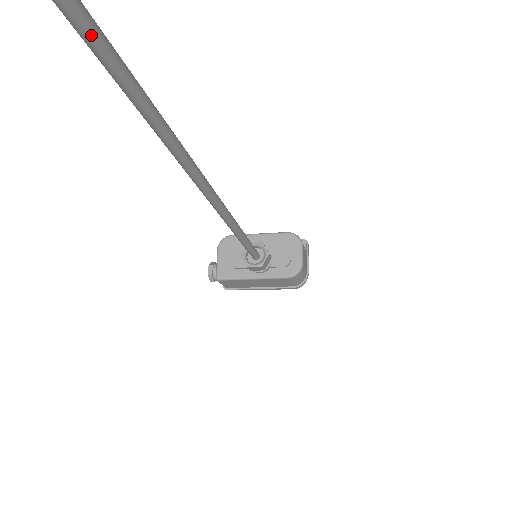
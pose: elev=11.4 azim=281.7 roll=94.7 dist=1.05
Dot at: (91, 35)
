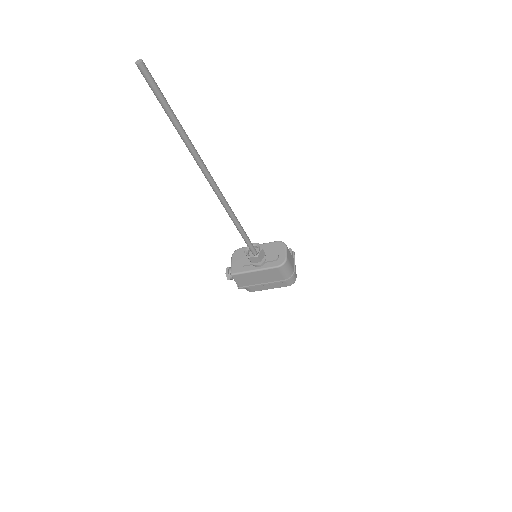
Dot at: (155, 88)
